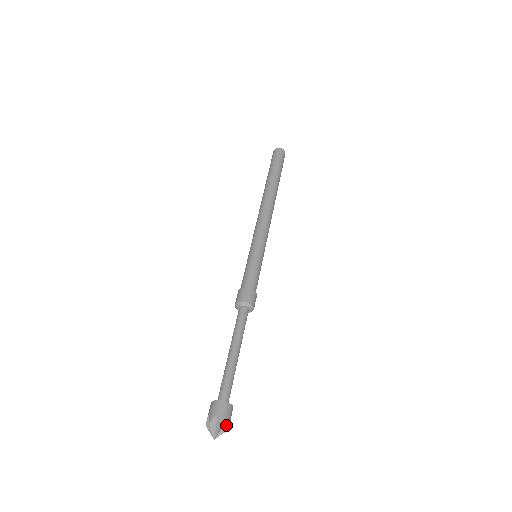
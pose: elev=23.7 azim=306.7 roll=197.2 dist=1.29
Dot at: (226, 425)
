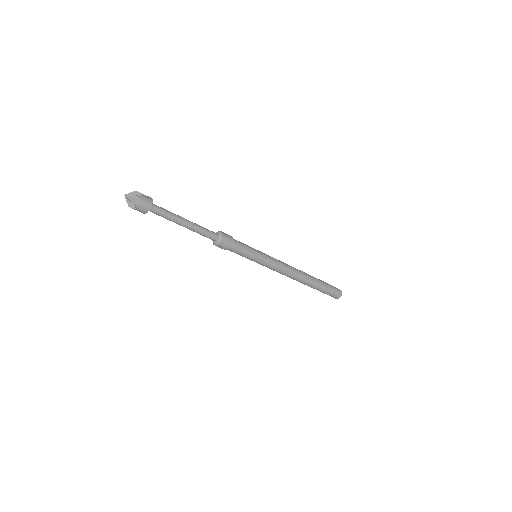
Dot at: (138, 195)
